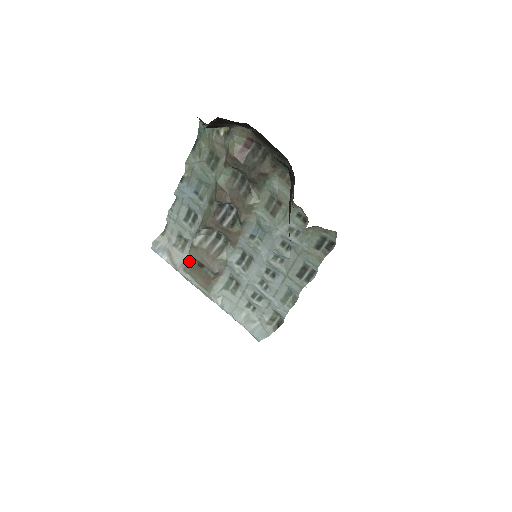
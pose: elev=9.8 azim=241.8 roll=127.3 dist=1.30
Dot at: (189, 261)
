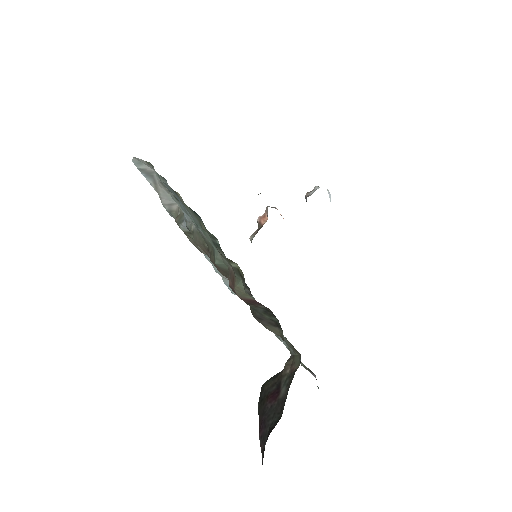
Dot at: (176, 211)
